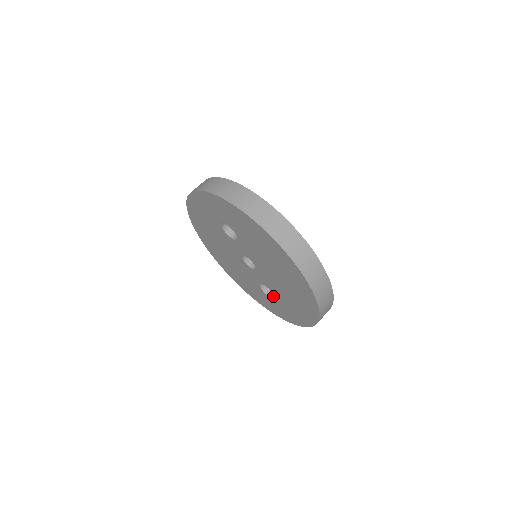
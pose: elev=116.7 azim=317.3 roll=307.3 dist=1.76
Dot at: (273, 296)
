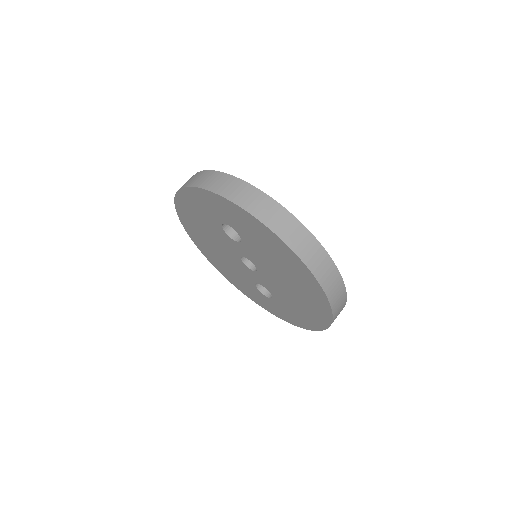
Dot at: (269, 295)
